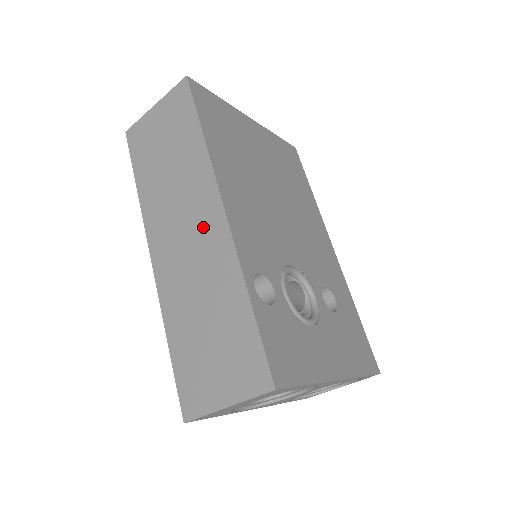
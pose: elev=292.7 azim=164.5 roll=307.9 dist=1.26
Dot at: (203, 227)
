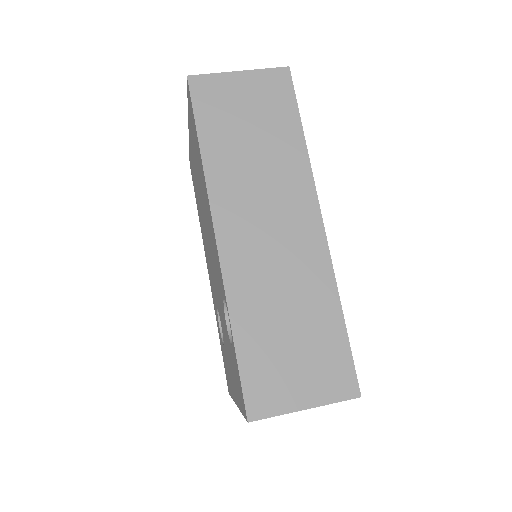
Dot at: (295, 230)
